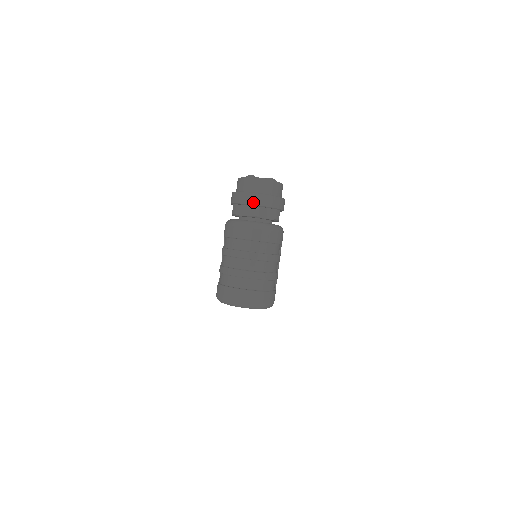
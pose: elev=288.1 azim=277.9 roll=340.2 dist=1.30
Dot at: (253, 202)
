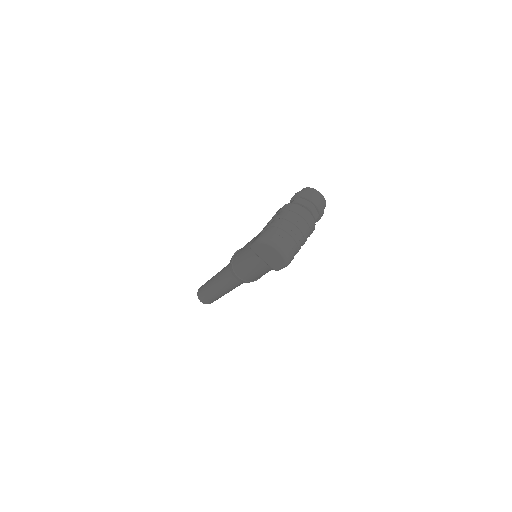
Dot at: (313, 201)
